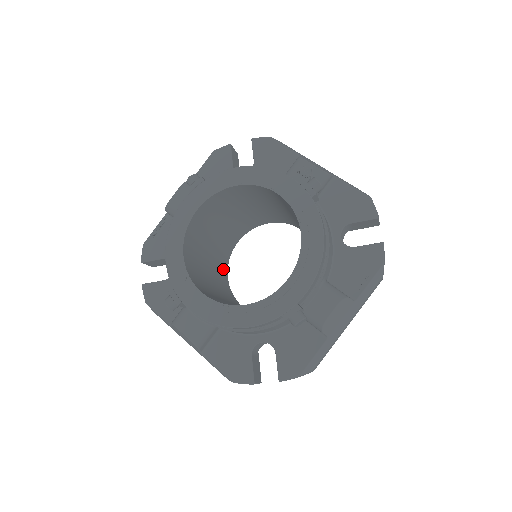
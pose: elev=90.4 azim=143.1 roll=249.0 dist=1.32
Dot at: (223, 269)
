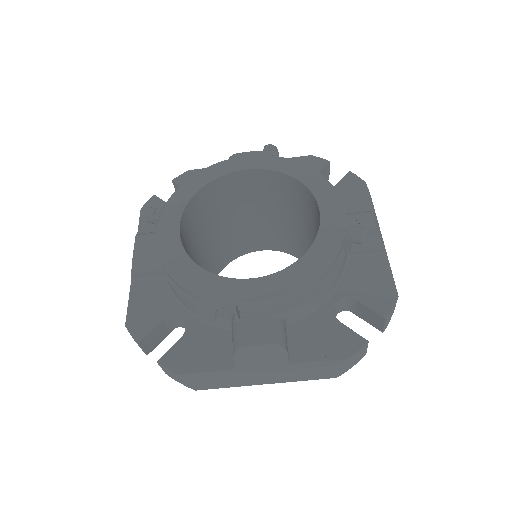
Dot at: (227, 255)
